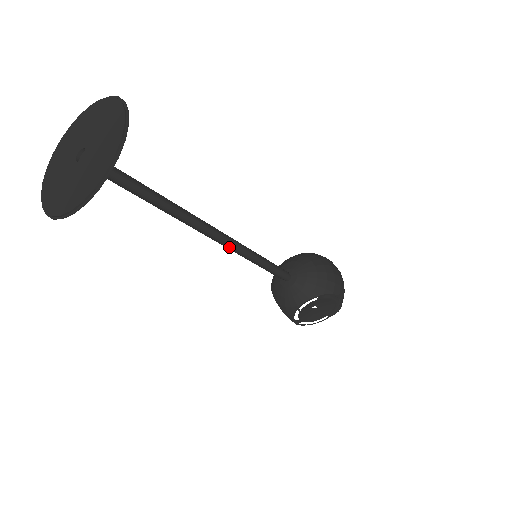
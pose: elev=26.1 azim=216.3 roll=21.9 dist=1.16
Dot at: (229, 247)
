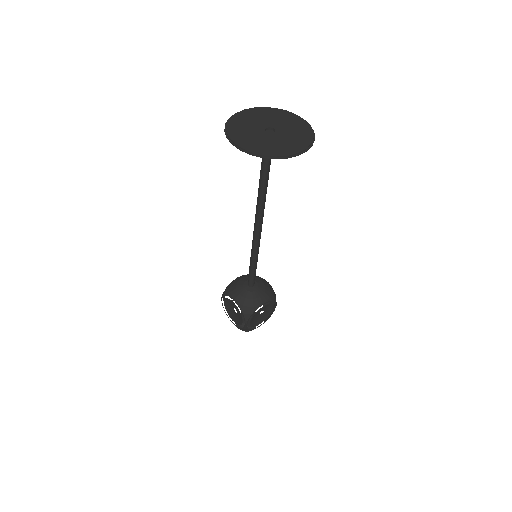
Dot at: (257, 240)
